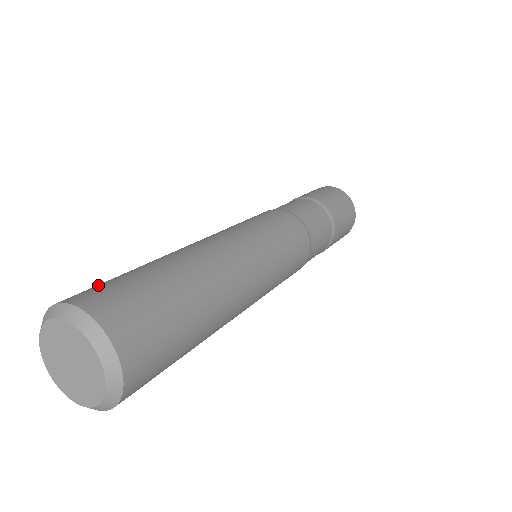
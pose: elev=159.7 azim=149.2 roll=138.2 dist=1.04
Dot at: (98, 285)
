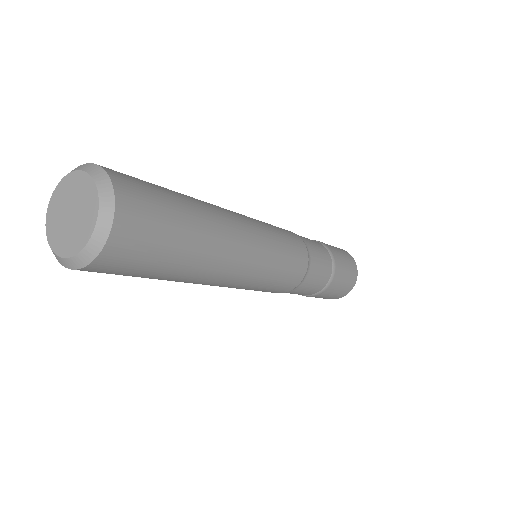
Dot at: occluded
